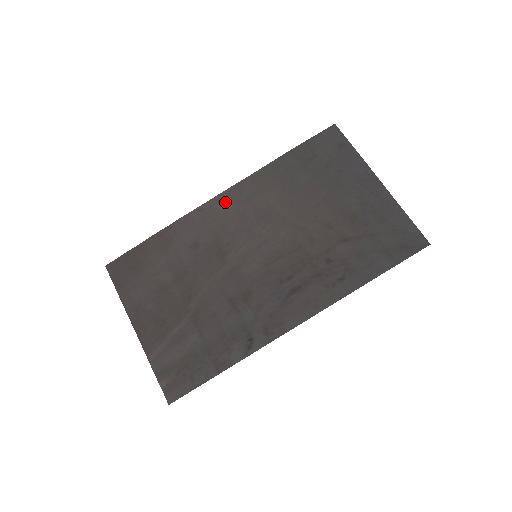
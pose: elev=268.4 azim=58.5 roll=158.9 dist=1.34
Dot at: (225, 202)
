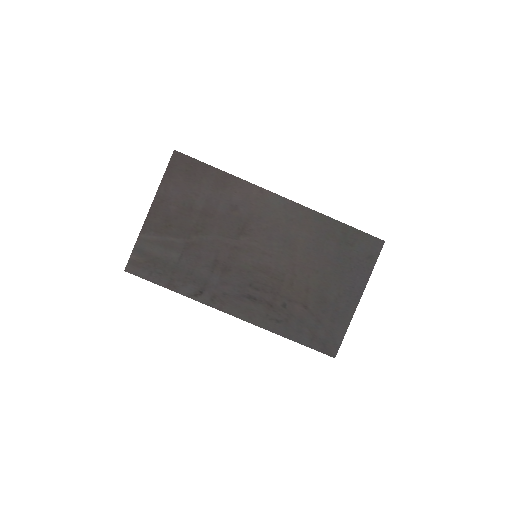
Dot at: (279, 205)
